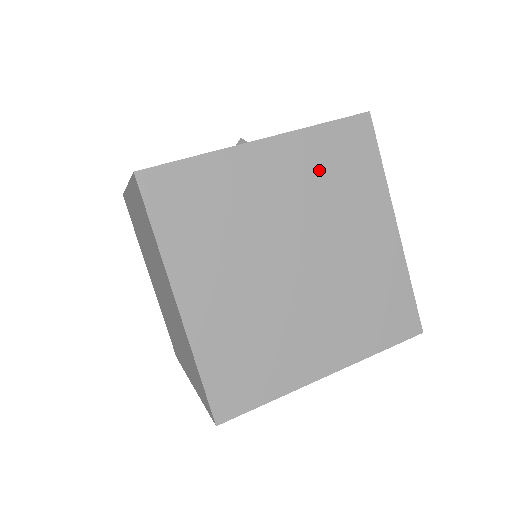
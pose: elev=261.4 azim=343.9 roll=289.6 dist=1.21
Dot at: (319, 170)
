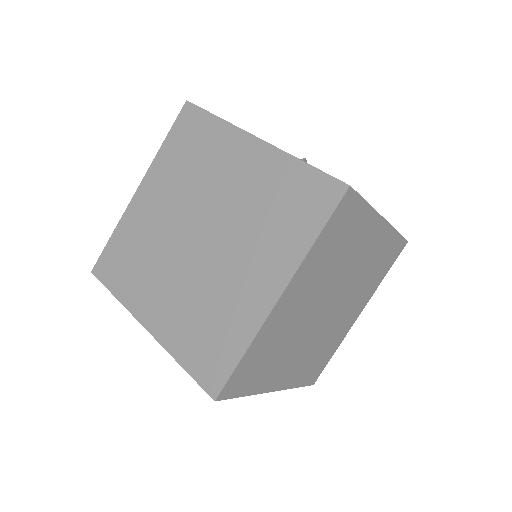
Dot at: (376, 258)
